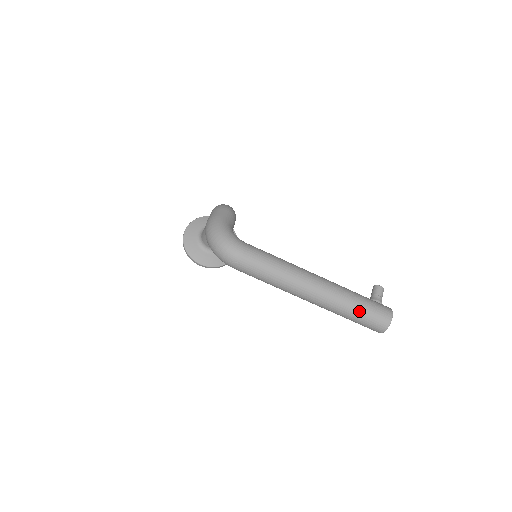
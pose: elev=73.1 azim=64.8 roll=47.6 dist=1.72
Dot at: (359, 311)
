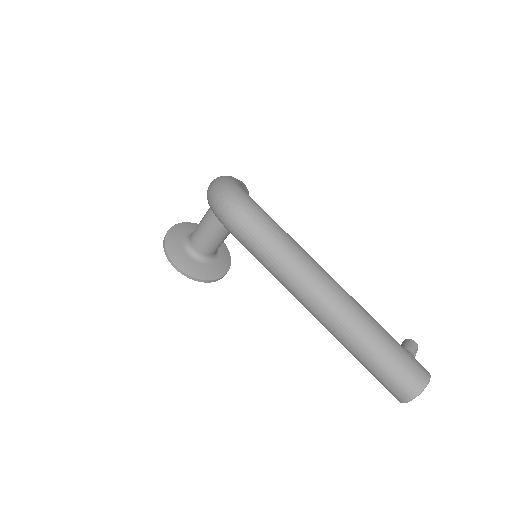
Dot at: (385, 349)
